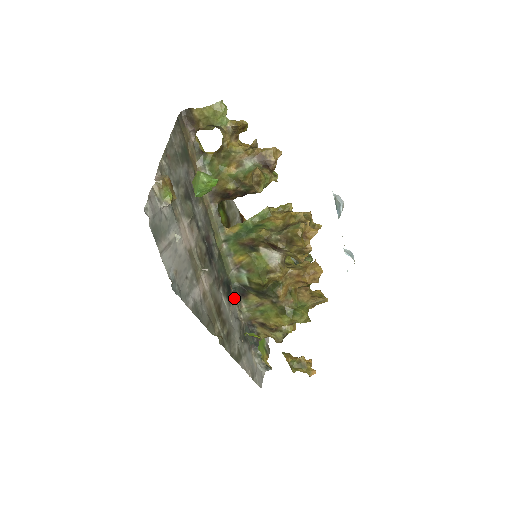
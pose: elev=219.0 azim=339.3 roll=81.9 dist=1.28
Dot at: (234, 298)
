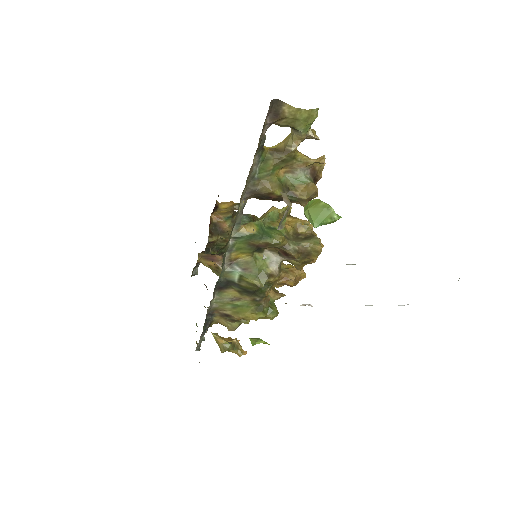
Dot at: occluded
